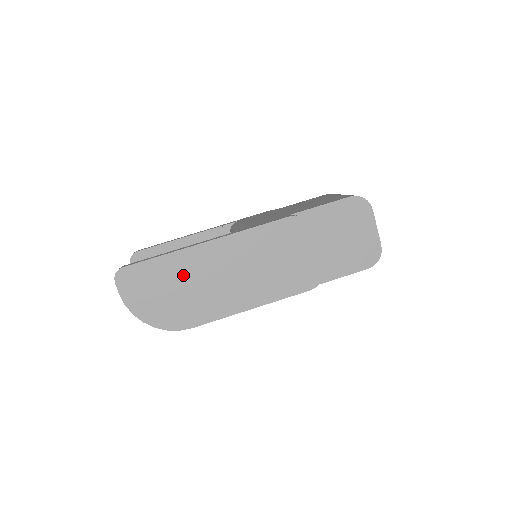
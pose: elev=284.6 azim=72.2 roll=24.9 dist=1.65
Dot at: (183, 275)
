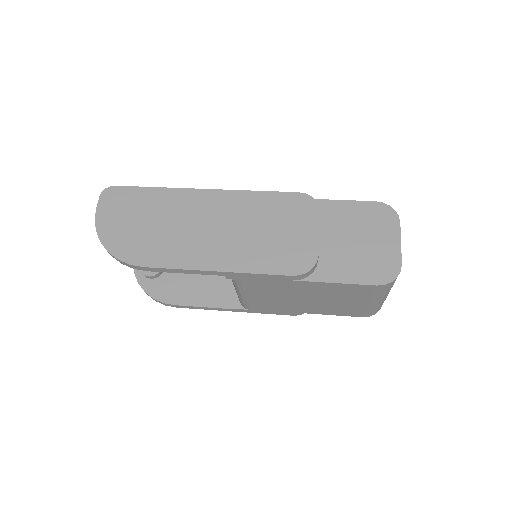
Dot at: (164, 211)
